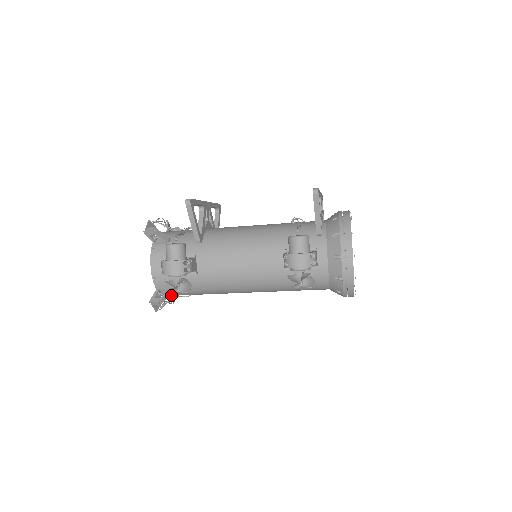
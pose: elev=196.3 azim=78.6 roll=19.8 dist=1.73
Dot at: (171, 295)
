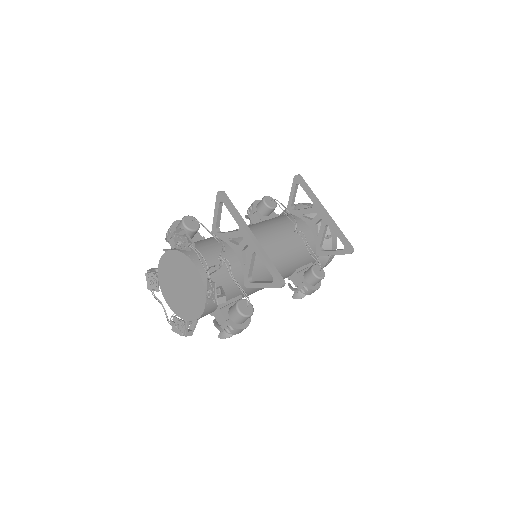
Dot at: occluded
